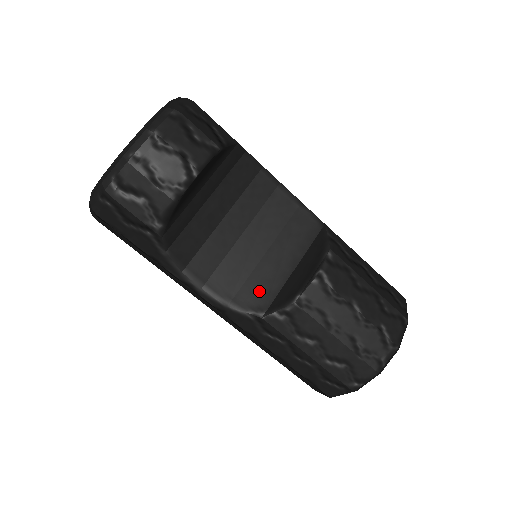
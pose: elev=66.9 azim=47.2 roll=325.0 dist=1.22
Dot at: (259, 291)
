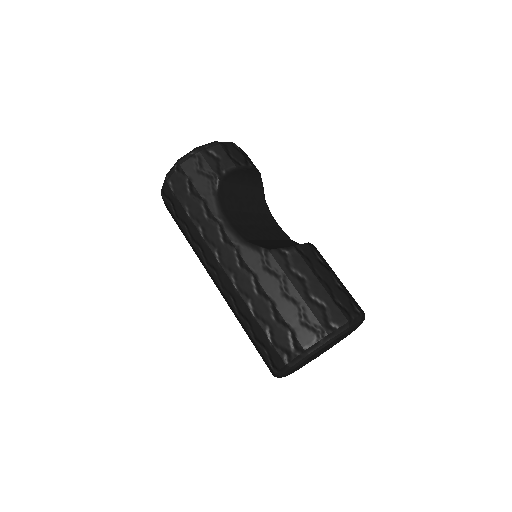
Dot at: (266, 245)
